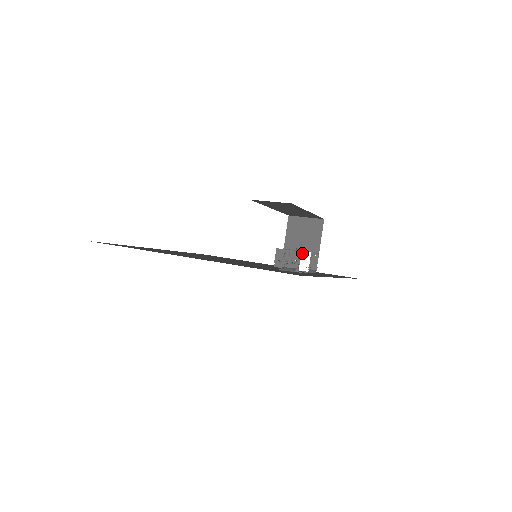
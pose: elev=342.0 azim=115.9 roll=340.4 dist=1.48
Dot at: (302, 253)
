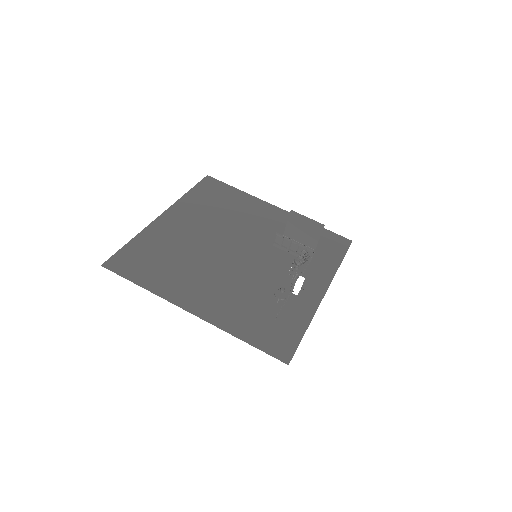
Dot at: (296, 283)
